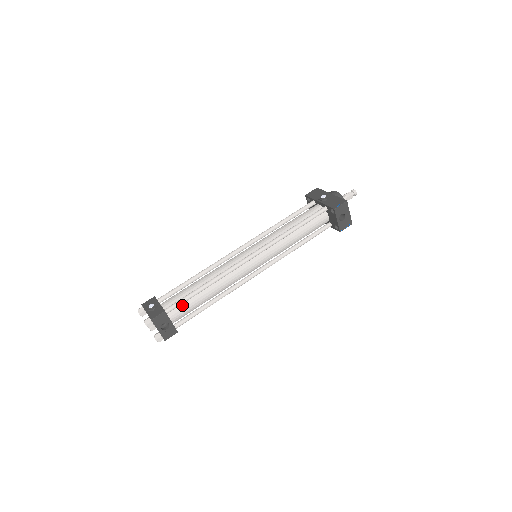
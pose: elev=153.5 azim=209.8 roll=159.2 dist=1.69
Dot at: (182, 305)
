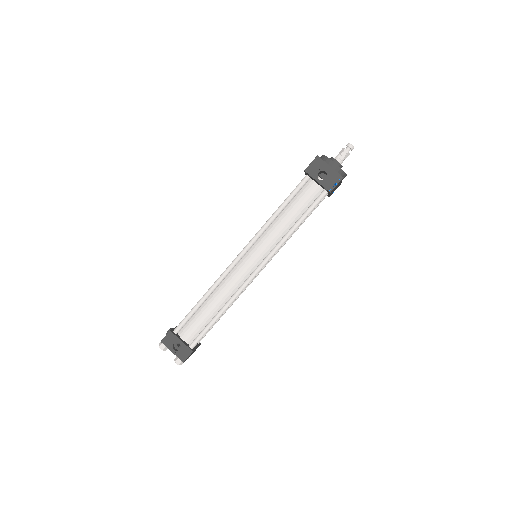
Dot at: (189, 323)
